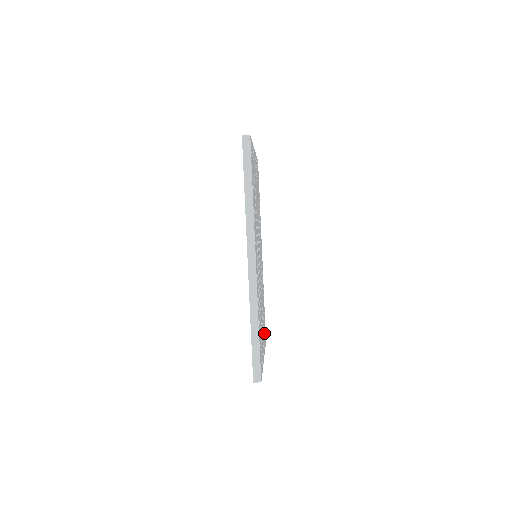
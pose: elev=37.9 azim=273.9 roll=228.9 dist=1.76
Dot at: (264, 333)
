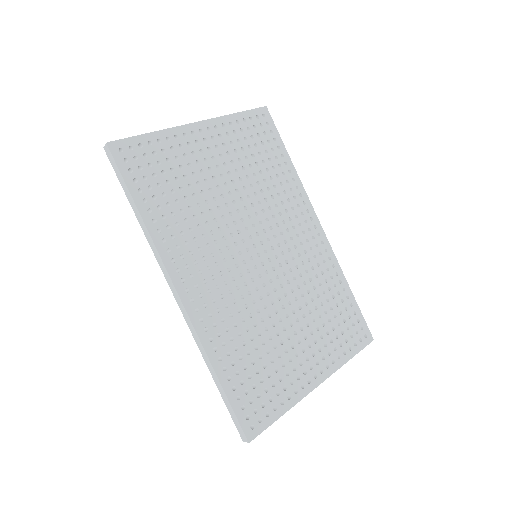
Dot at: (340, 339)
